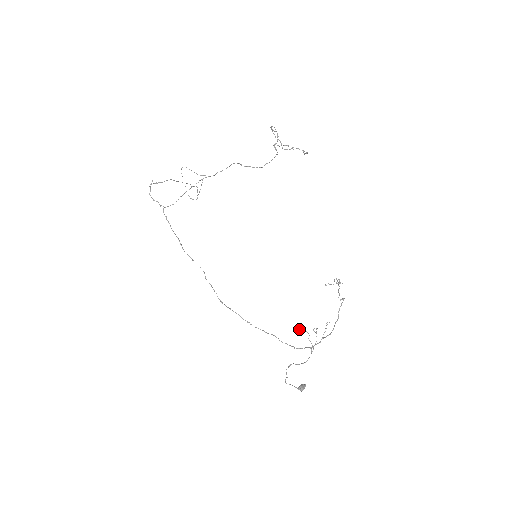
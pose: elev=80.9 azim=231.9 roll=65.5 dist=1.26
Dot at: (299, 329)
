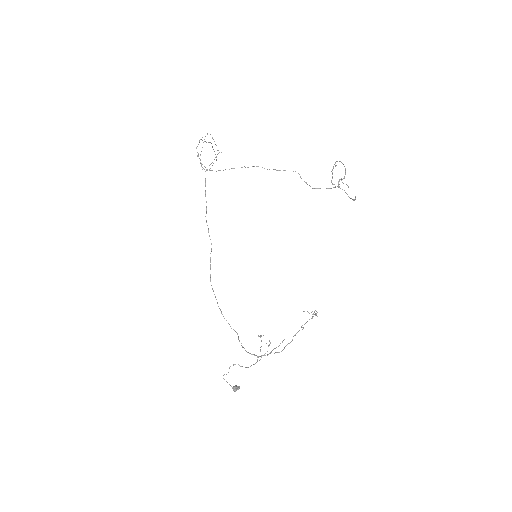
Dot at: occluded
